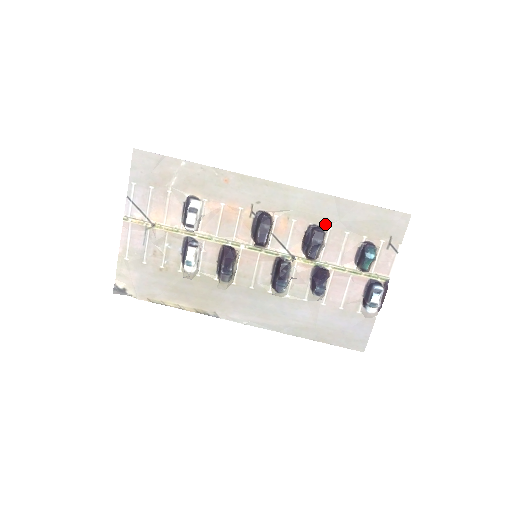
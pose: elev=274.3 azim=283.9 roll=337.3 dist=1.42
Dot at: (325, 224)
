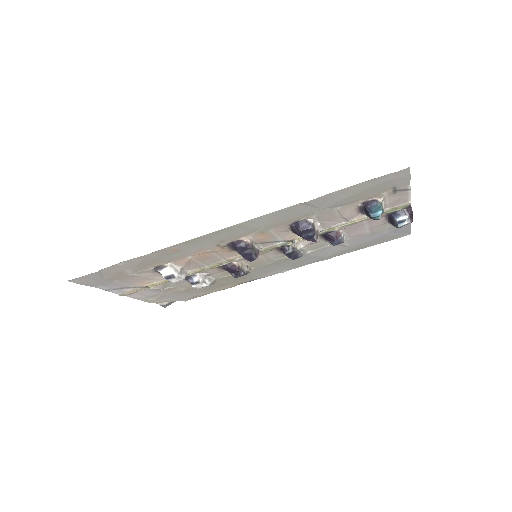
Dot at: (306, 217)
